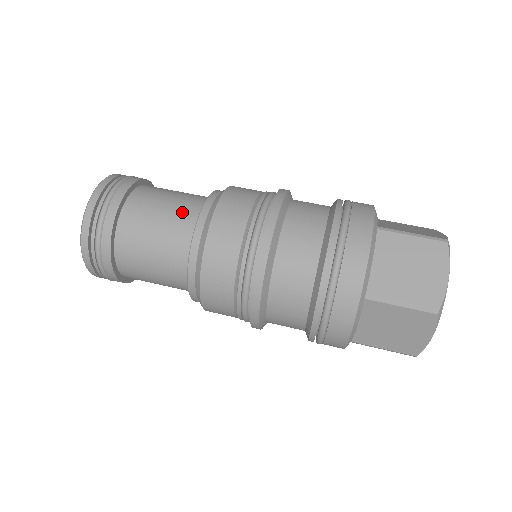
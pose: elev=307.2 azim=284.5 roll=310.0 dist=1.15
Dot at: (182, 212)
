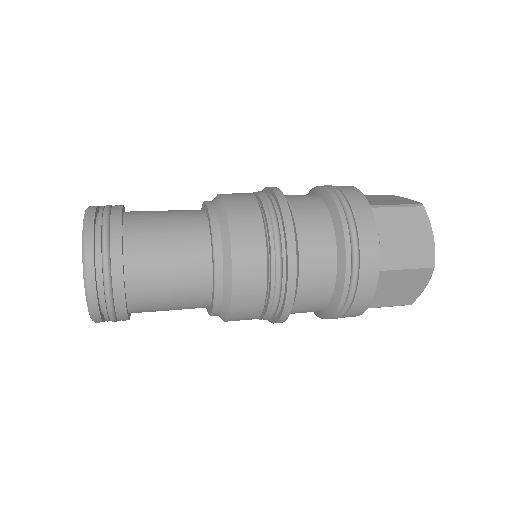
Dot at: occluded
